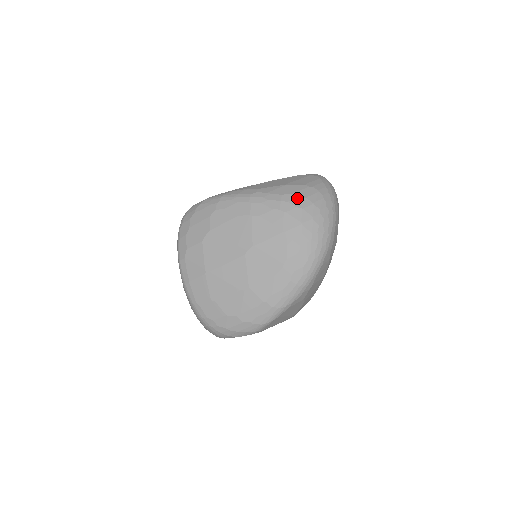
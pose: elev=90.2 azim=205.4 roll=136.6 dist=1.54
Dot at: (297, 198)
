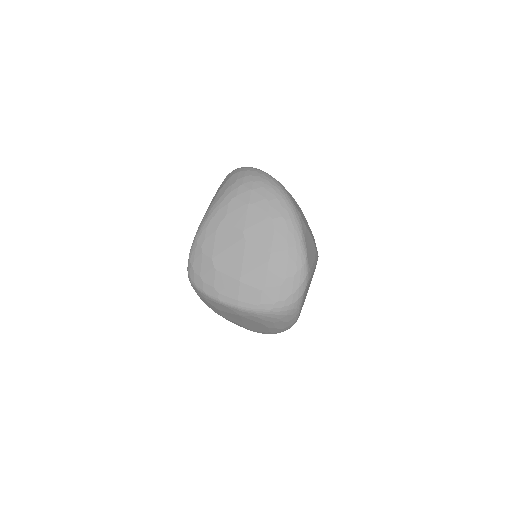
Dot at: (233, 185)
